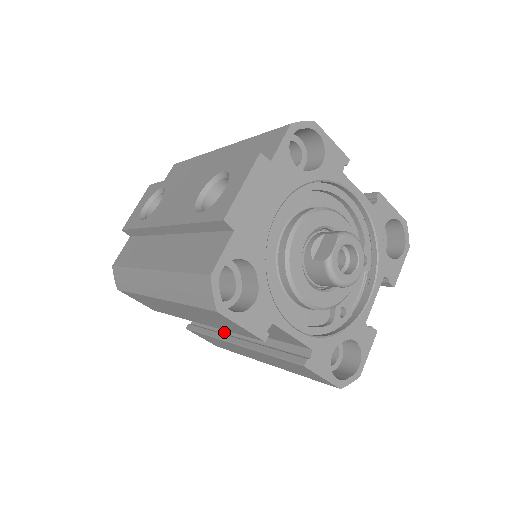
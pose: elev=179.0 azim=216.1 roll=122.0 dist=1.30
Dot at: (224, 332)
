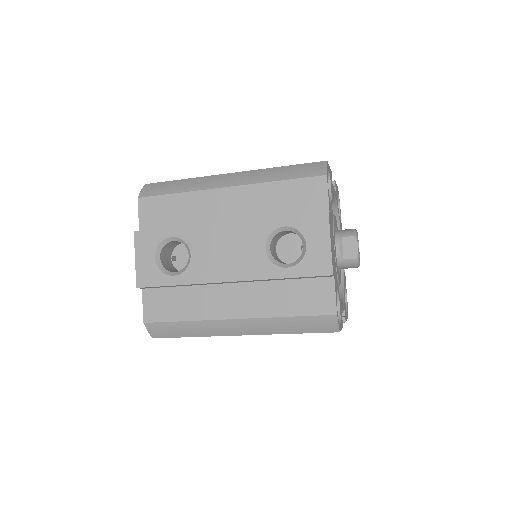
Dot at: occluded
